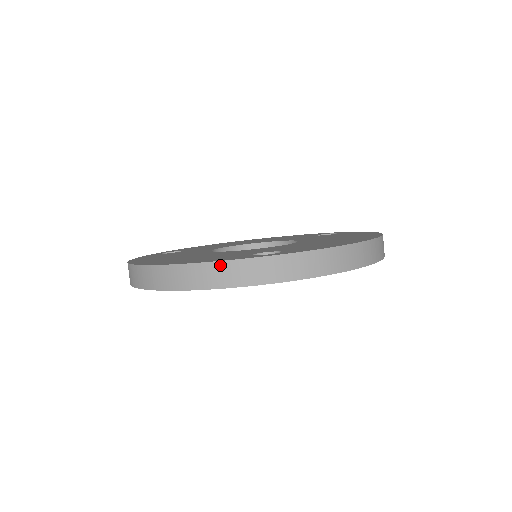
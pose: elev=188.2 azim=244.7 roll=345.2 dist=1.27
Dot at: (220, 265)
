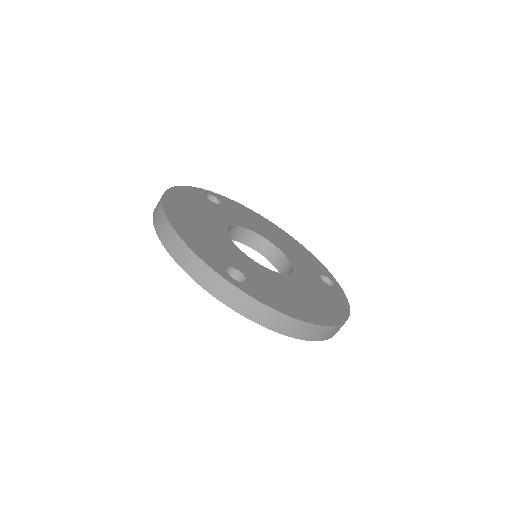
Dot at: (196, 258)
